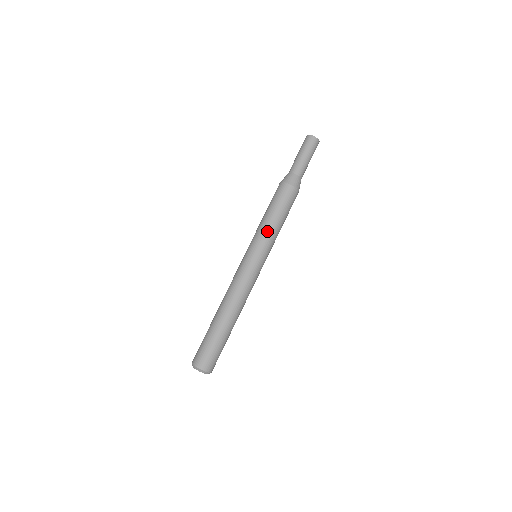
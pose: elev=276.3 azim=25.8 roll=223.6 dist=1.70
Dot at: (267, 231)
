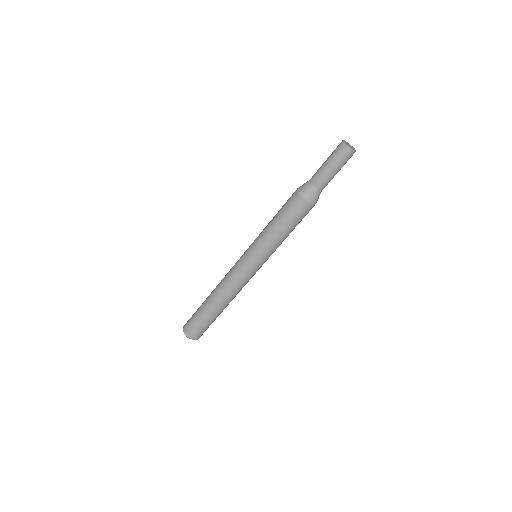
Dot at: (276, 245)
